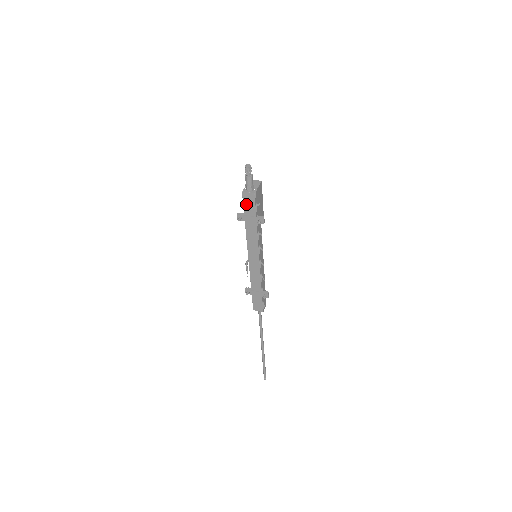
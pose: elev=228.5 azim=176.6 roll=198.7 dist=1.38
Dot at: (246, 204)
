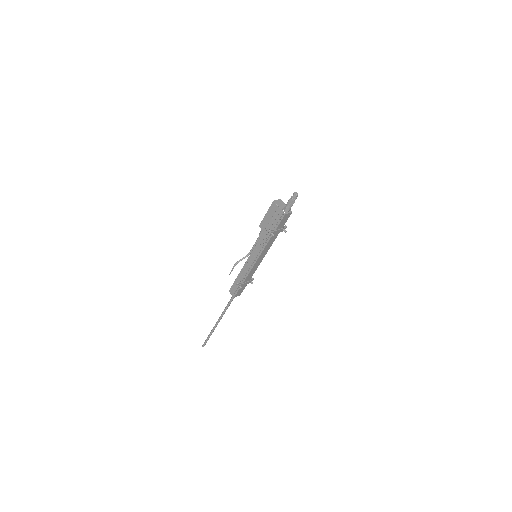
Dot at: (282, 222)
